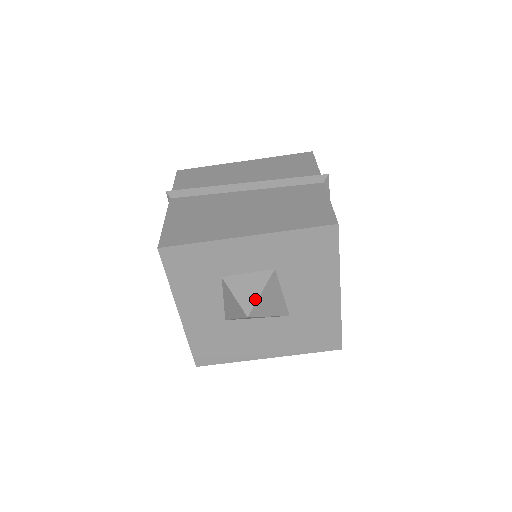
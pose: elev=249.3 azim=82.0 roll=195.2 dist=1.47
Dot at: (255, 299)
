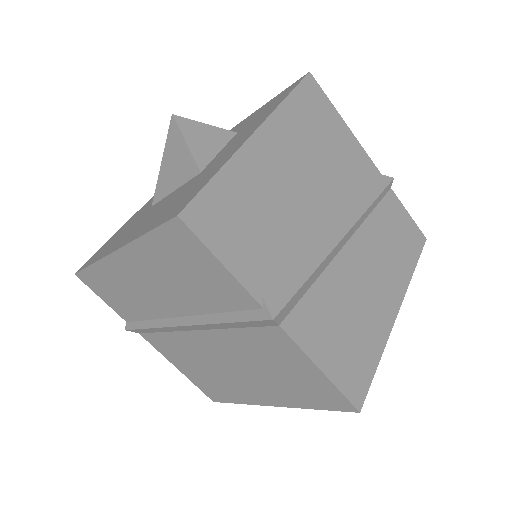
Dot at: occluded
